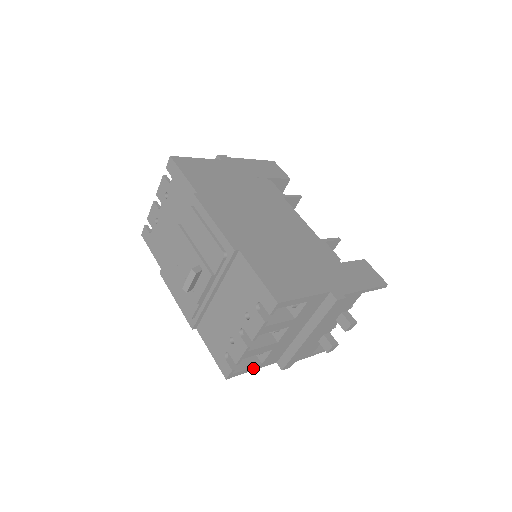
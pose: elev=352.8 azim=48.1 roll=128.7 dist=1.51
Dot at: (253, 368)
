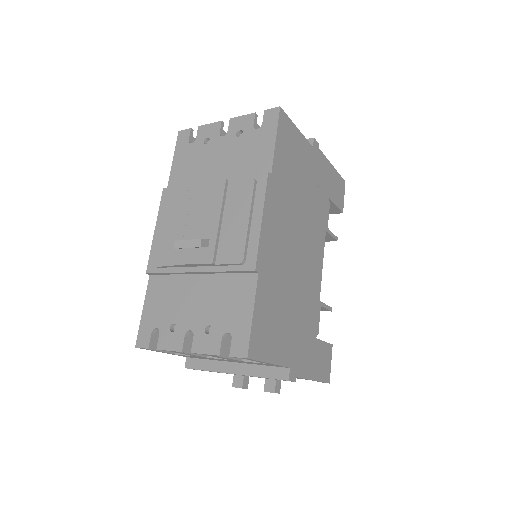
Dot at: (165, 352)
